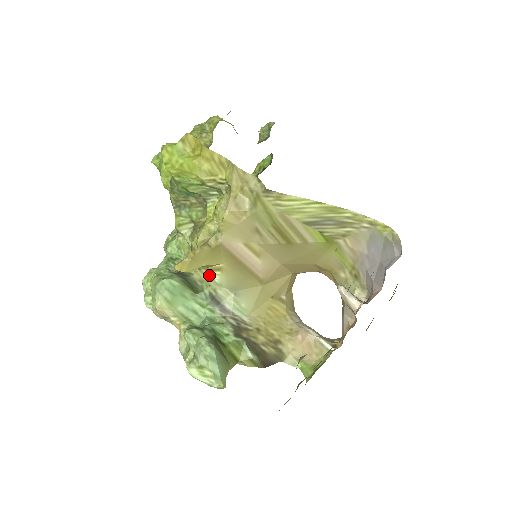
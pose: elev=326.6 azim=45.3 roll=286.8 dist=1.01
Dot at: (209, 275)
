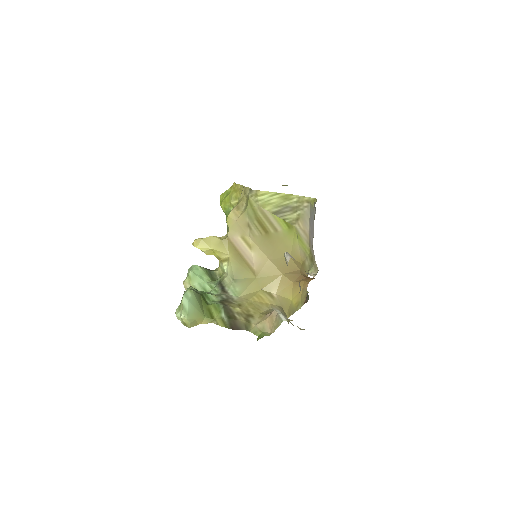
Dot at: (223, 267)
